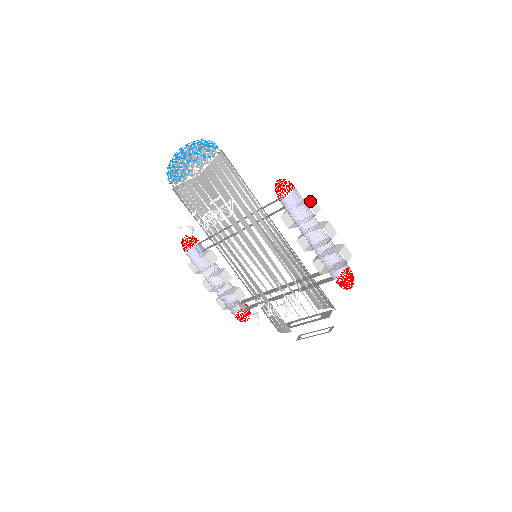
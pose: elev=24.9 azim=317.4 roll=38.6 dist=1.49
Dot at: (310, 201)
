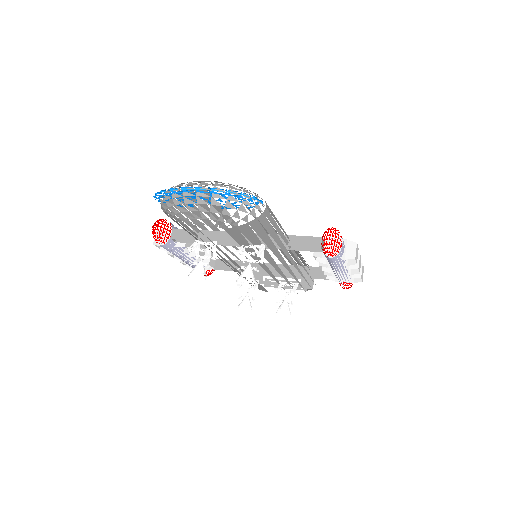
Dot at: (356, 252)
